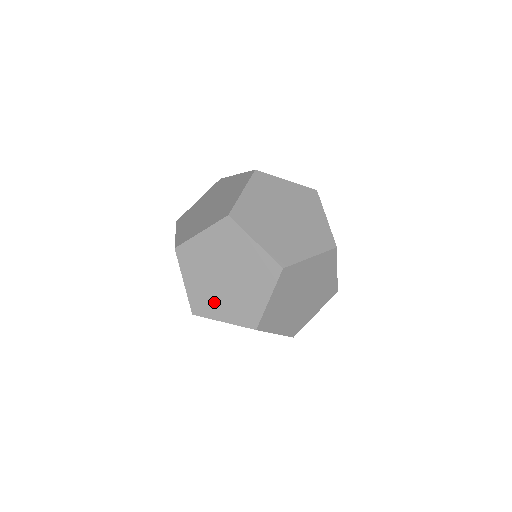
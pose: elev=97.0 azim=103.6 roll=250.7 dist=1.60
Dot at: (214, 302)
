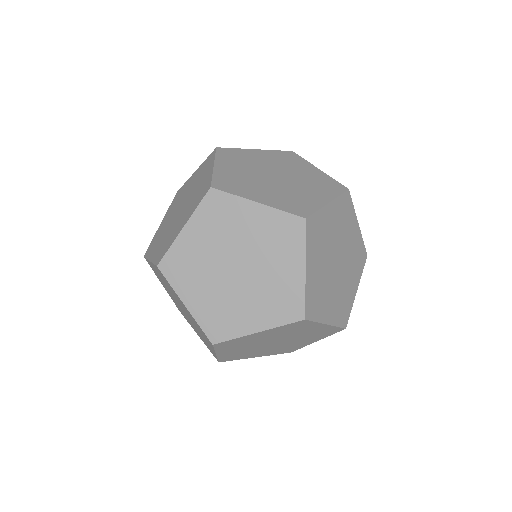
Dot at: (235, 311)
